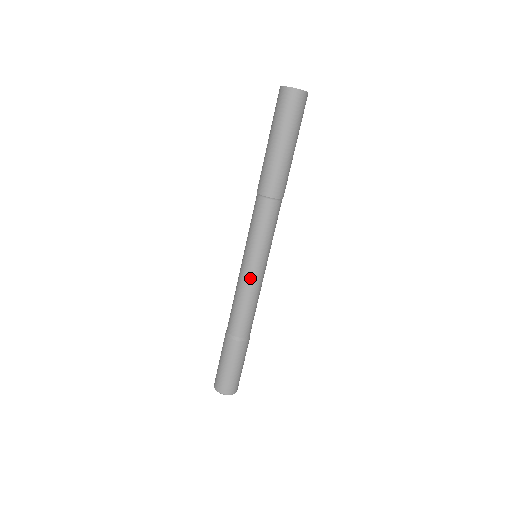
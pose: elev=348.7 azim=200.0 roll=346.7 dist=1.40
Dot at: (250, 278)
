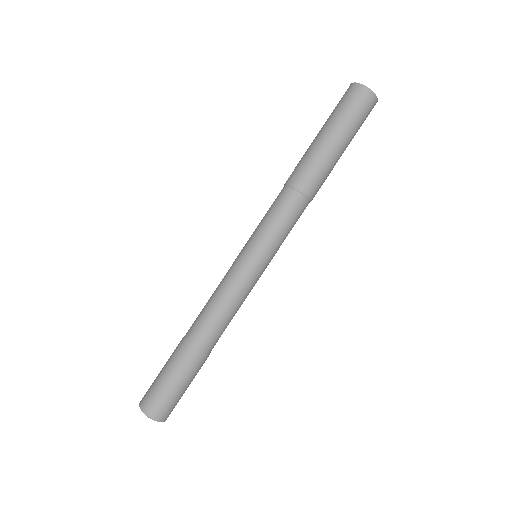
Dot at: (250, 282)
